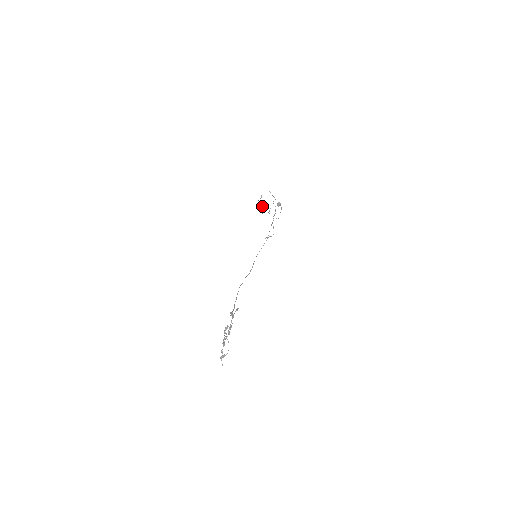
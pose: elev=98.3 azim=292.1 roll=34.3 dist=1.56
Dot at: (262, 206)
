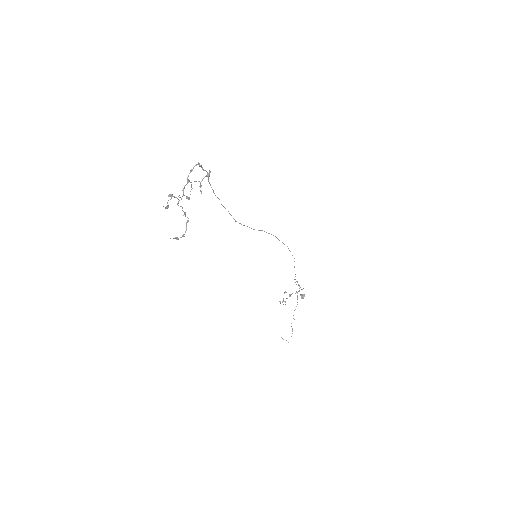
Dot at: occluded
